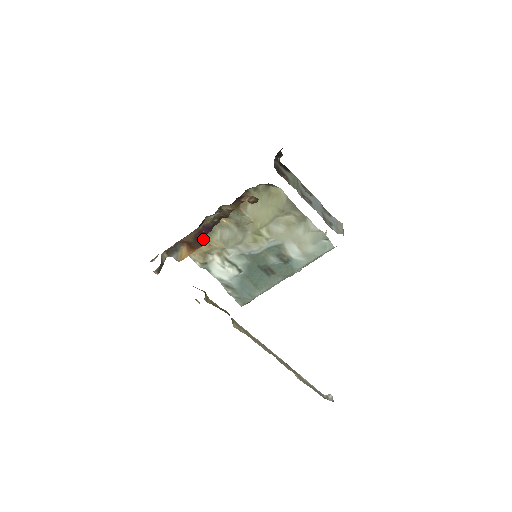
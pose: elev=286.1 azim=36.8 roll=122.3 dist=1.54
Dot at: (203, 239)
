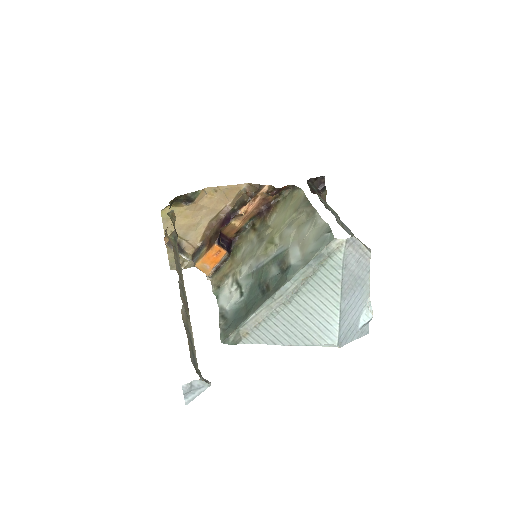
Dot at: (226, 250)
